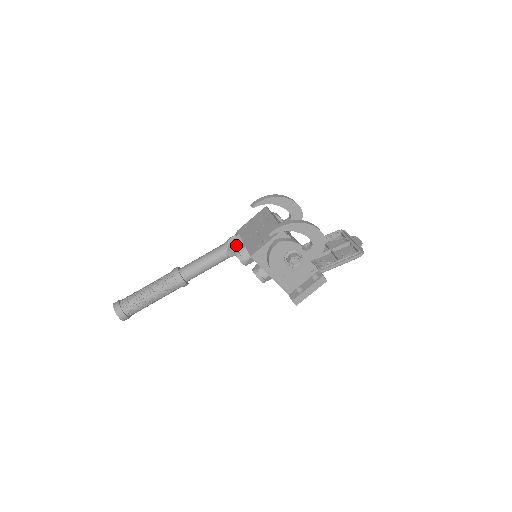
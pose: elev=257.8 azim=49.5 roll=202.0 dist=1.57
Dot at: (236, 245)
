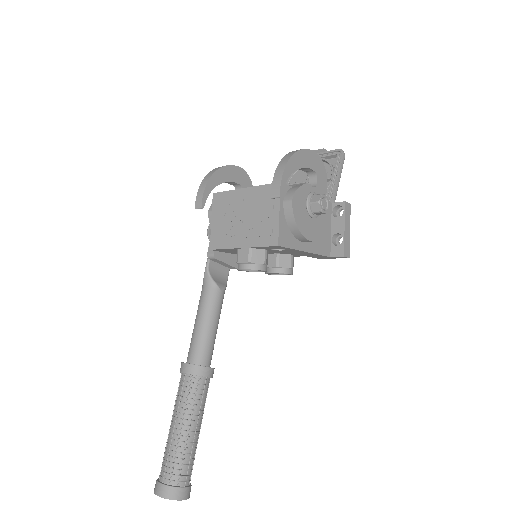
Dot at: (217, 271)
